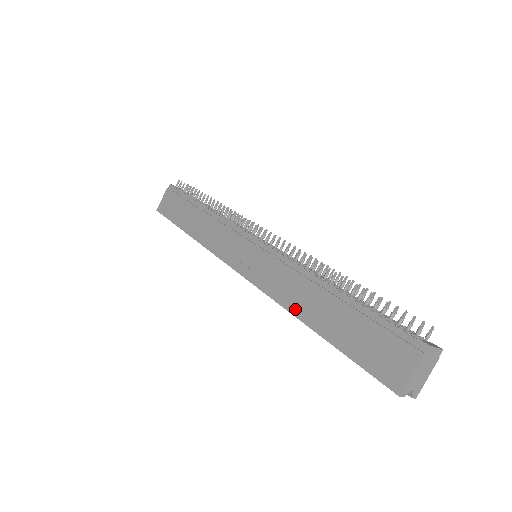
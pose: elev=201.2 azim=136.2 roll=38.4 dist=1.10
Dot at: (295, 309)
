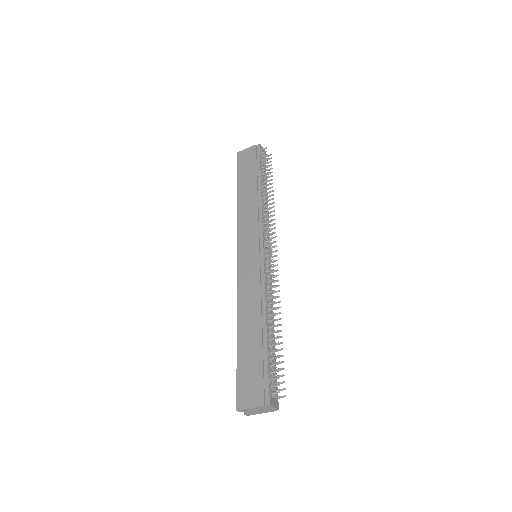
Dot at: (240, 314)
